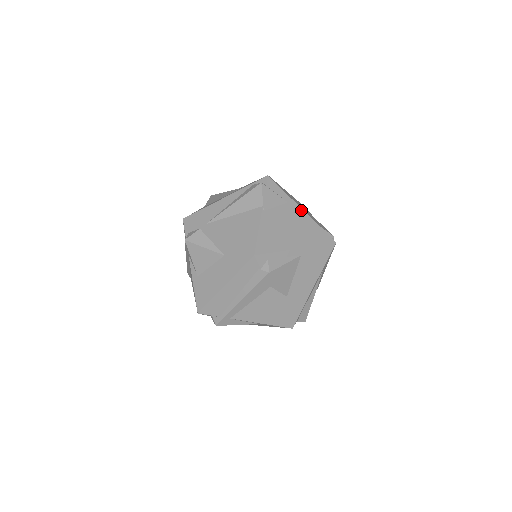
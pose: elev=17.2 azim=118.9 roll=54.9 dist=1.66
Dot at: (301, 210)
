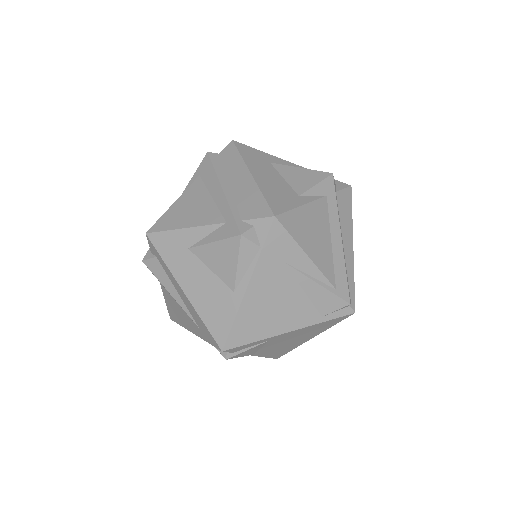
Dot at: (290, 332)
